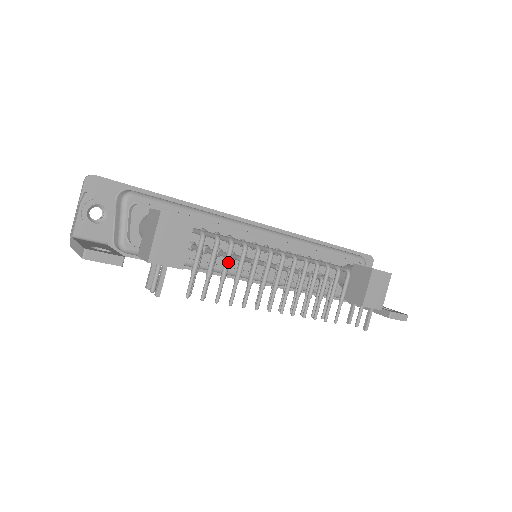
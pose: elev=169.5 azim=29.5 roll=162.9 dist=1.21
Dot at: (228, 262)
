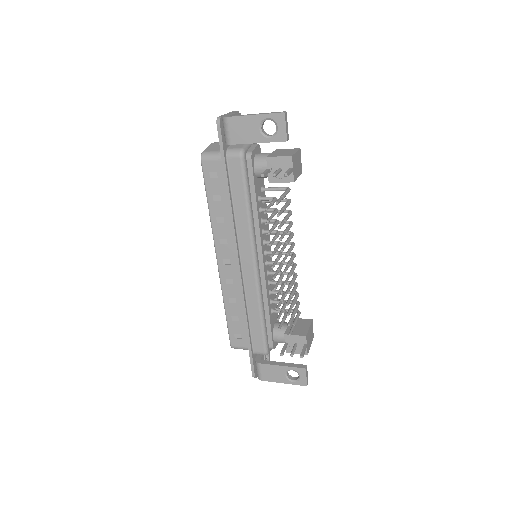
Dot at: (289, 216)
